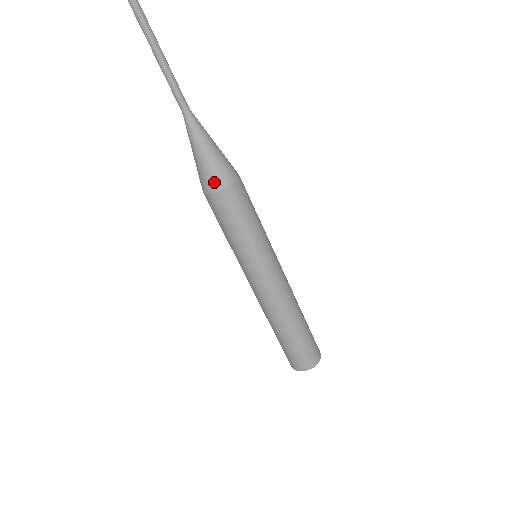
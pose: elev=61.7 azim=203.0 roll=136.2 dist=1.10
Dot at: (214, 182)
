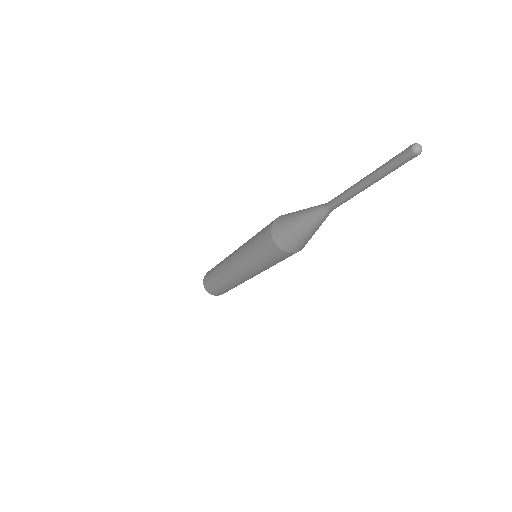
Dot at: (295, 248)
